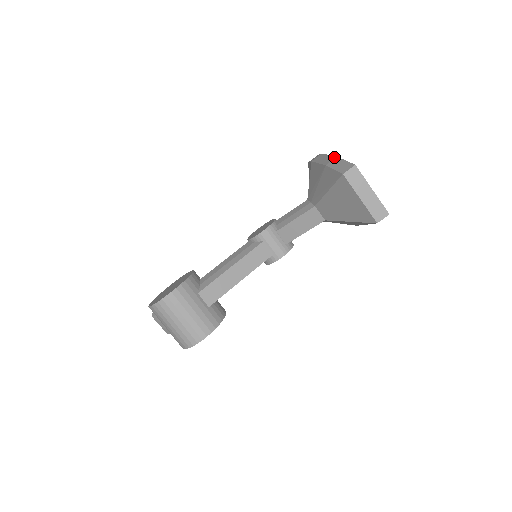
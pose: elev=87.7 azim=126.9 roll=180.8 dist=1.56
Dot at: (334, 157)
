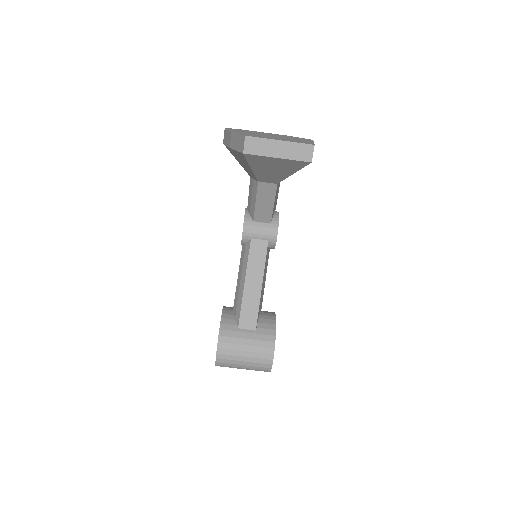
Dot at: (230, 134)
